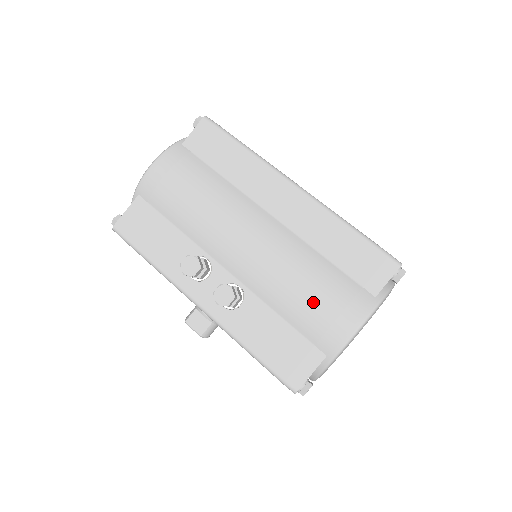
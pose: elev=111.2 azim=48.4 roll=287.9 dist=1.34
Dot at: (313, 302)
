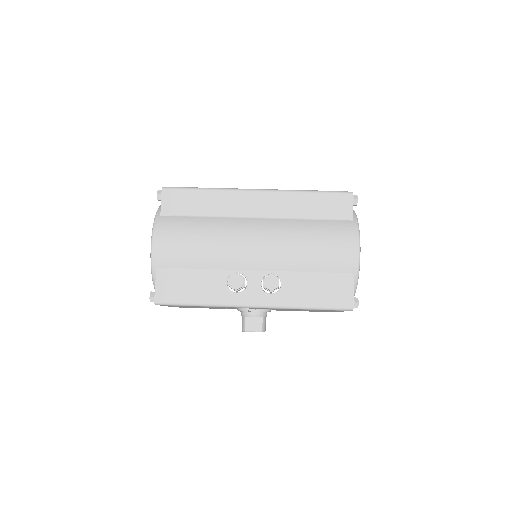
Dot at: (323, 248)
